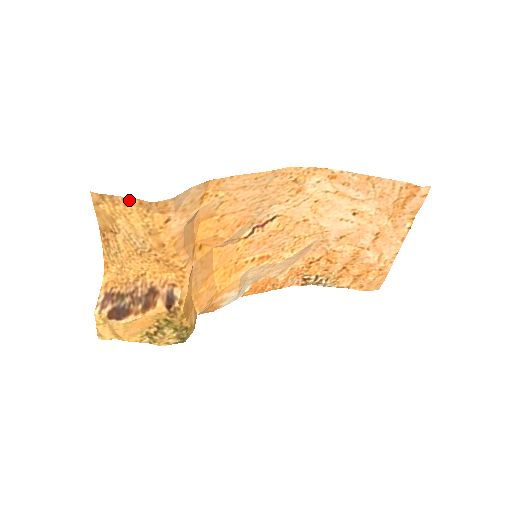
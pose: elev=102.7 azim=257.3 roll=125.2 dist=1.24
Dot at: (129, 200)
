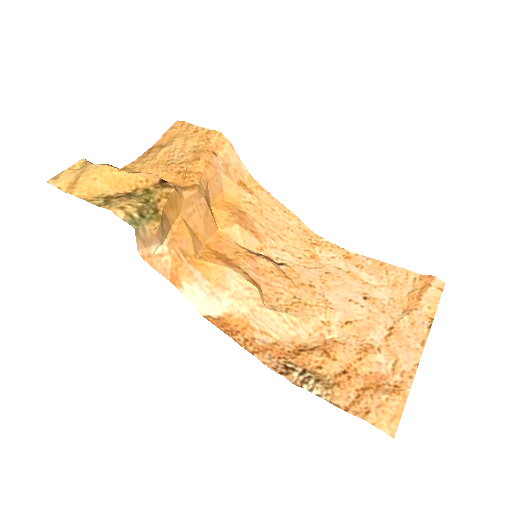
Dot at: (201, 129)
